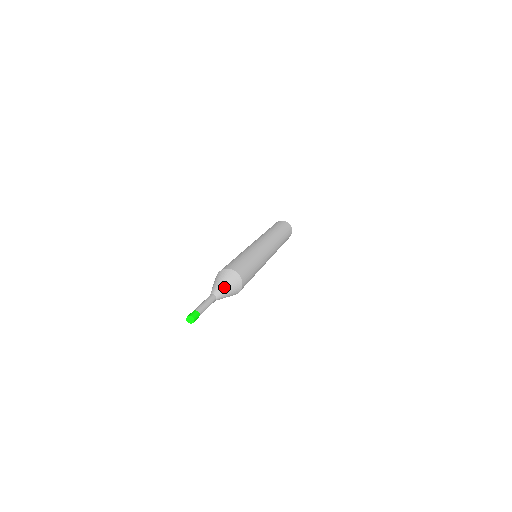
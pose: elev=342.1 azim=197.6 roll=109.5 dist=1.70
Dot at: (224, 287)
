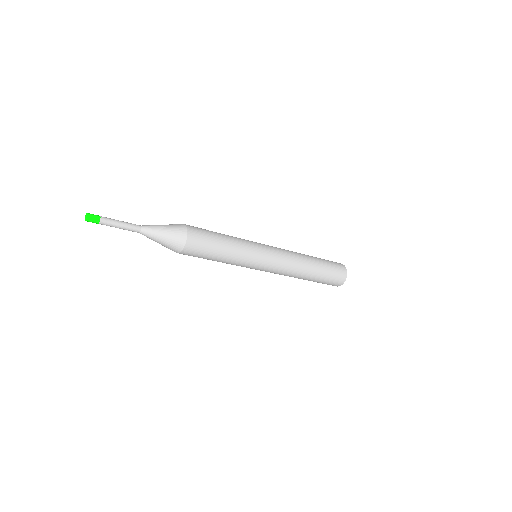
Dot at: (159, 228)
